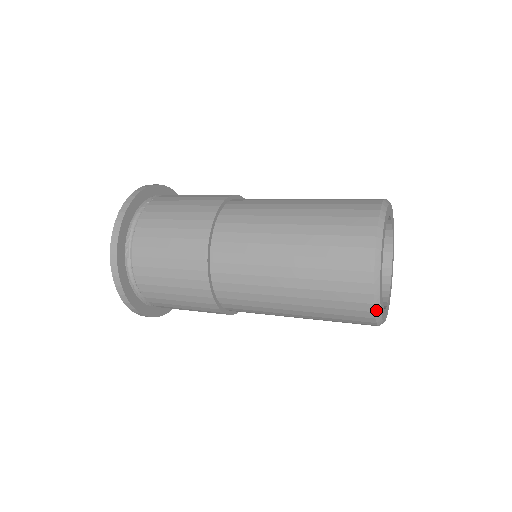
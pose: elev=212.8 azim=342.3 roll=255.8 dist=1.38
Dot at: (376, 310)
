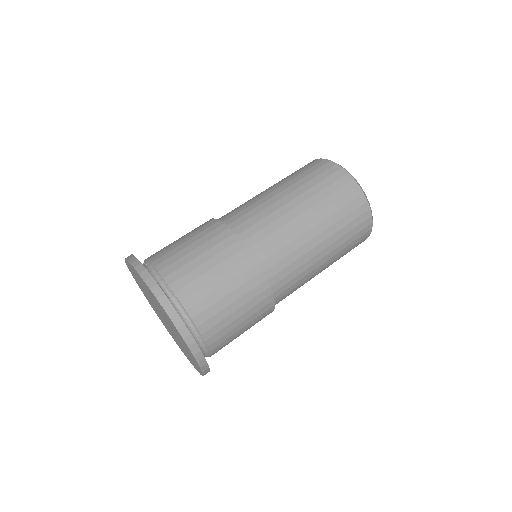
Dot at: (370, 207)
